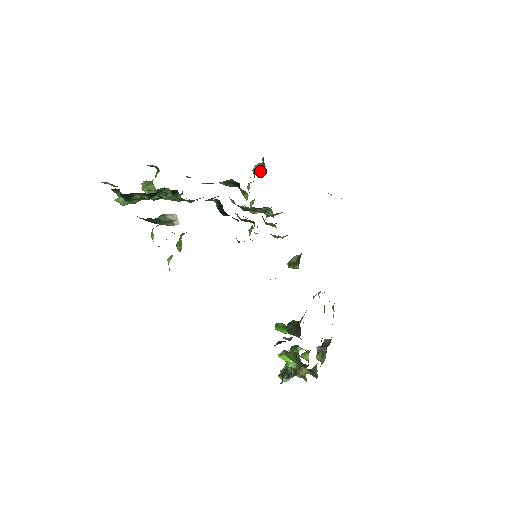
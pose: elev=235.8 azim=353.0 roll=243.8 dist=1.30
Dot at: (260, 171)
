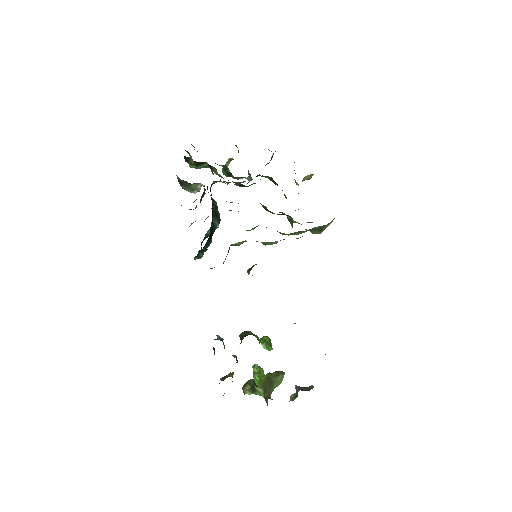
Dot at: (303, 180)
